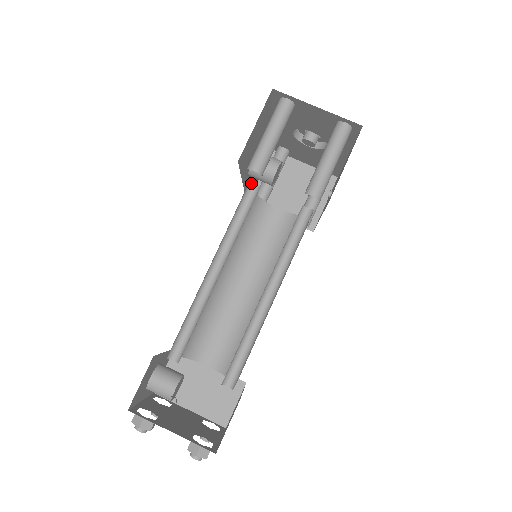
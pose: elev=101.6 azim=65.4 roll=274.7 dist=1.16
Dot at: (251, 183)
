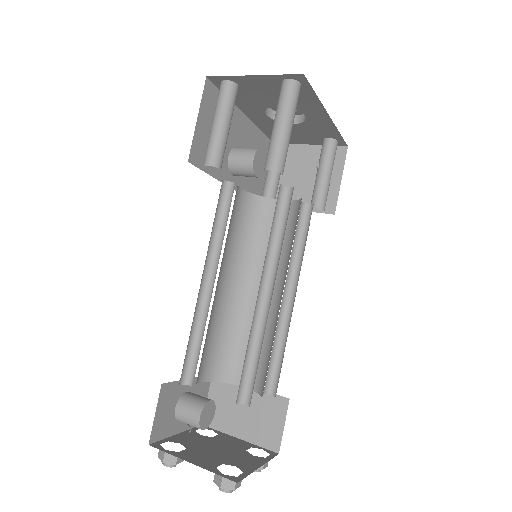
Dot at: (227, 181)
